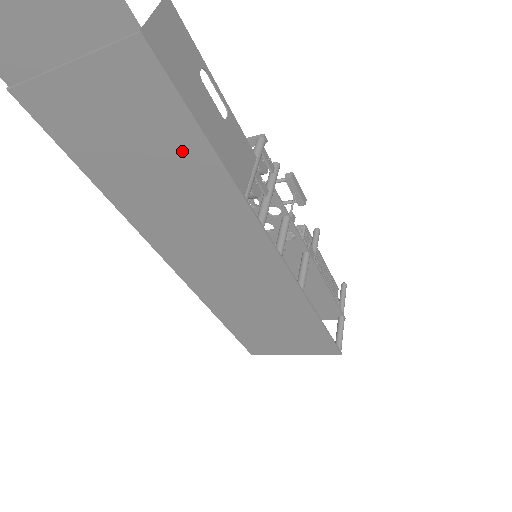
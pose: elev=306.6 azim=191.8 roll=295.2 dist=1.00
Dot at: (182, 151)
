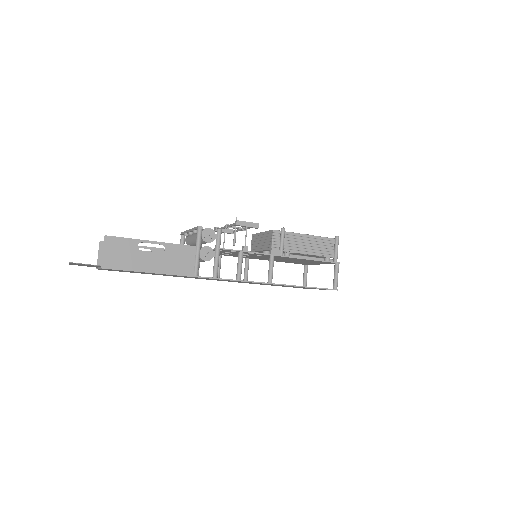
Dot at: occluded
